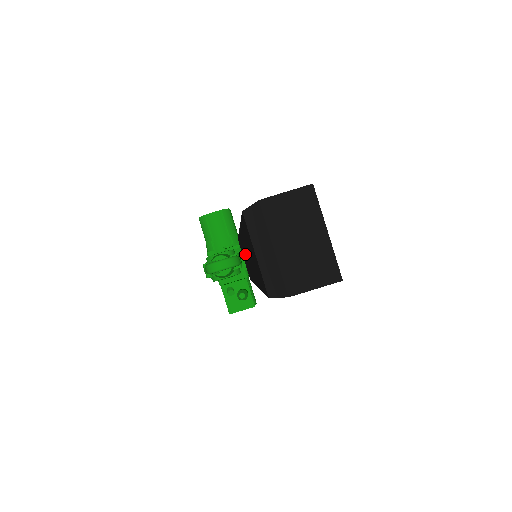
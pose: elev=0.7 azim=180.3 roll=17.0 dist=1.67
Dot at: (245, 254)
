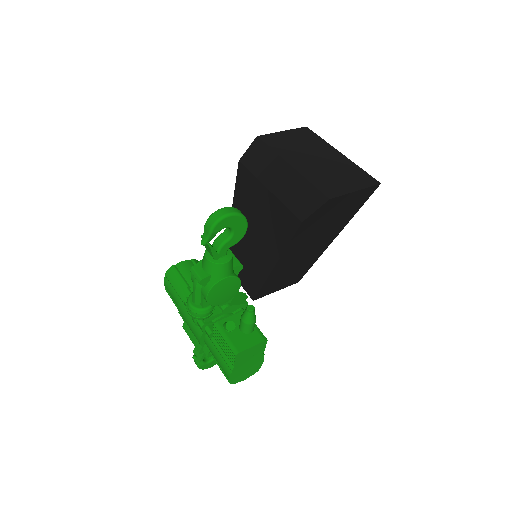
Dot at: (242, 256)
